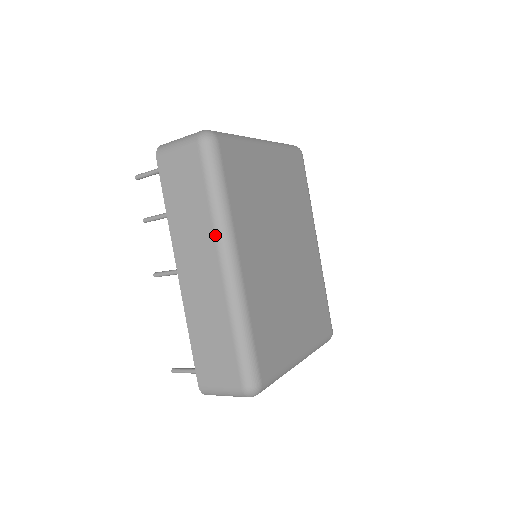
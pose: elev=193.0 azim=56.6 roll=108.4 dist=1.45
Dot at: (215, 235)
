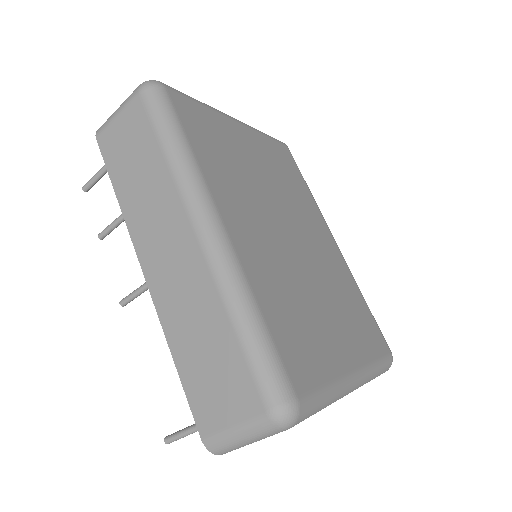
Dot at: (180, 193)
